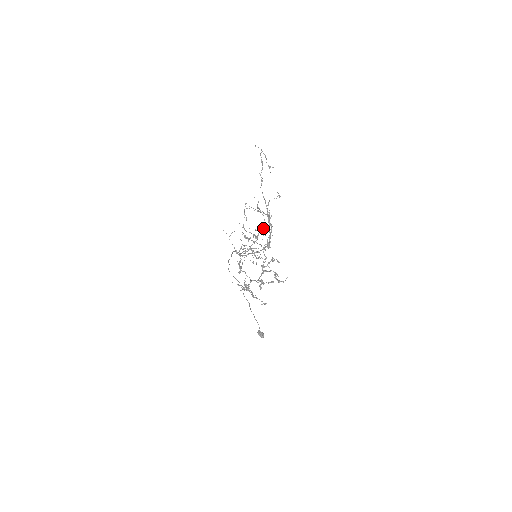
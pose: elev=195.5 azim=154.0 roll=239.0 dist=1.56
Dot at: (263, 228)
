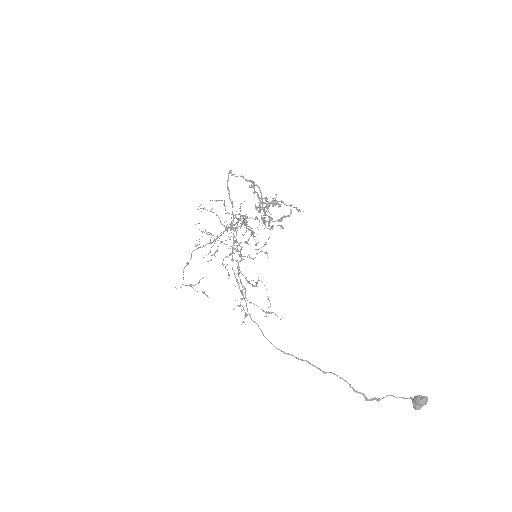
Dot at: occluded
